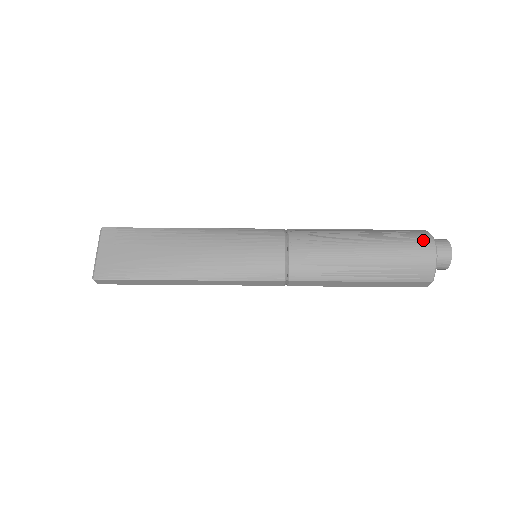
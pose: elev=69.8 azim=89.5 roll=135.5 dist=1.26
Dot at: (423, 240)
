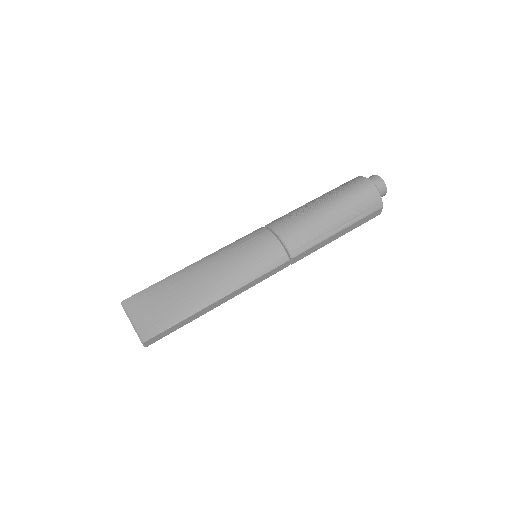
Dot at: (361, 182)
